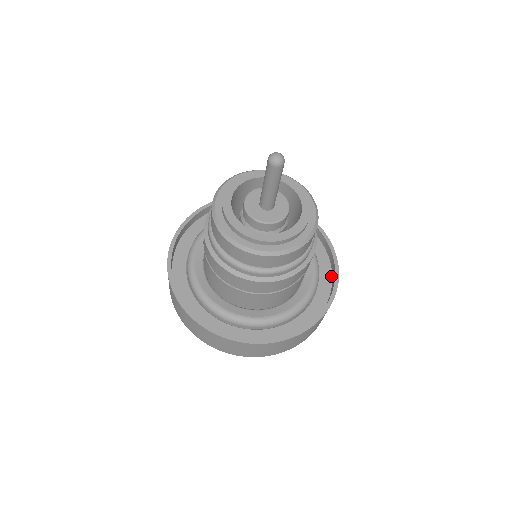
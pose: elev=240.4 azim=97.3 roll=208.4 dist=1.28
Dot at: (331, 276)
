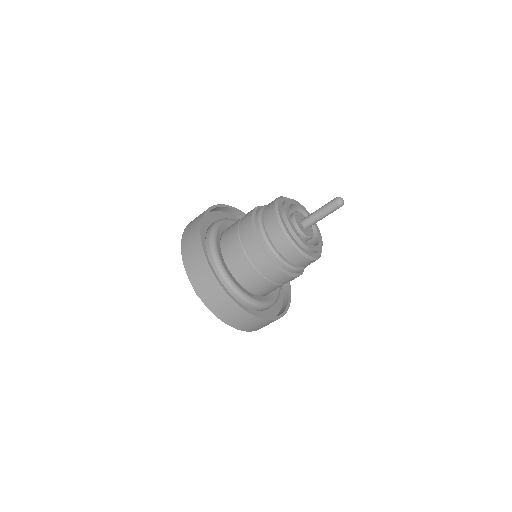
Dot at: (283, 288)
